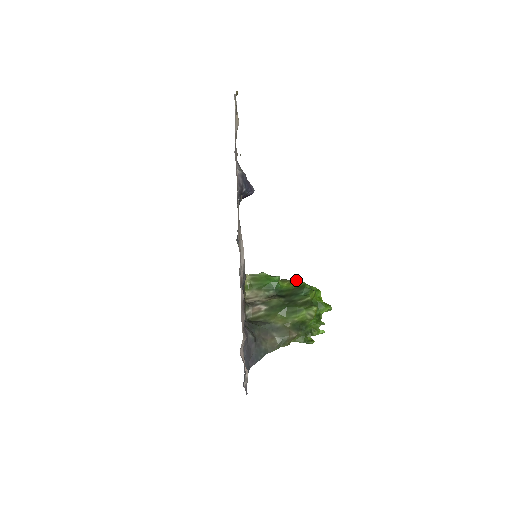
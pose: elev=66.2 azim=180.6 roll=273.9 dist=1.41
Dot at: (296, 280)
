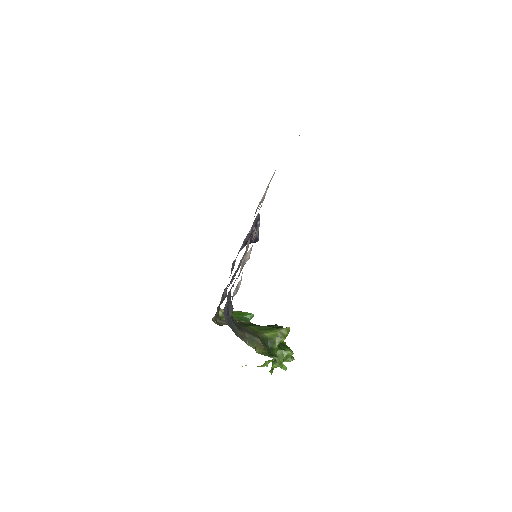
Dot at: occluded
